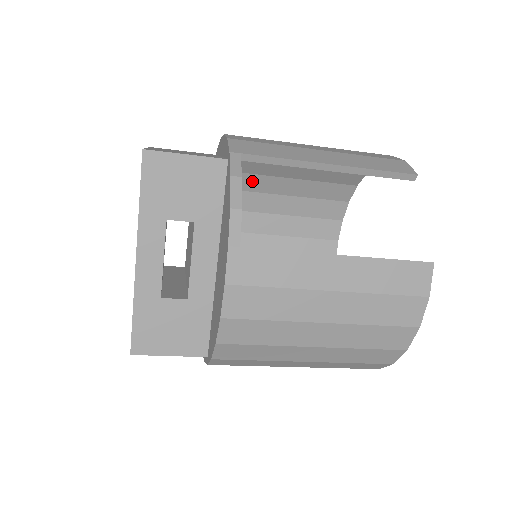
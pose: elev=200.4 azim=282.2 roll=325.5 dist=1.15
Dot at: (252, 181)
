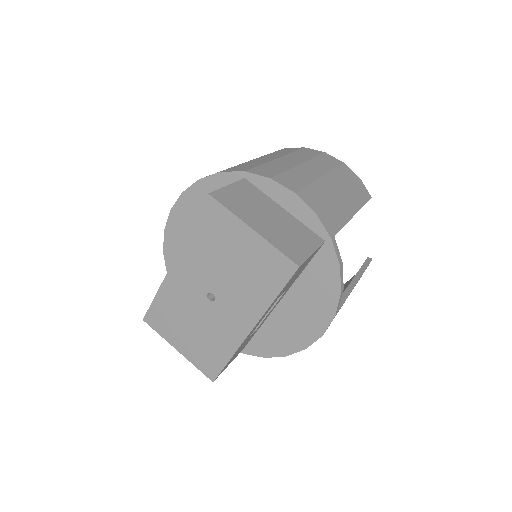
Dot at: occluded
